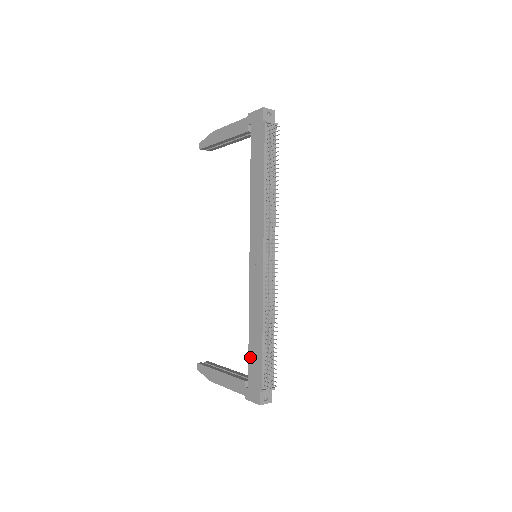
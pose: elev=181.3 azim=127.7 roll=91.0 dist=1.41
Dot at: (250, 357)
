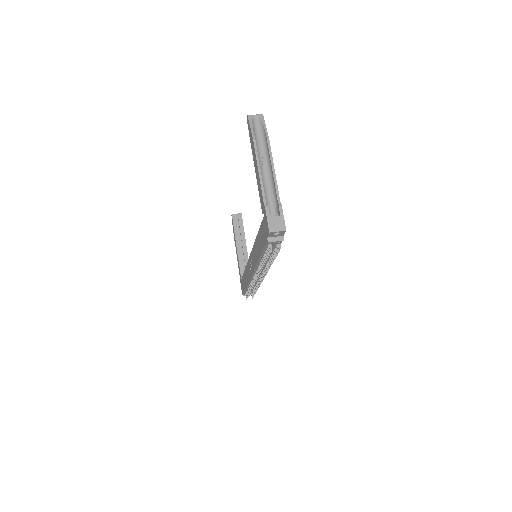
Dot at: (243, 278)
